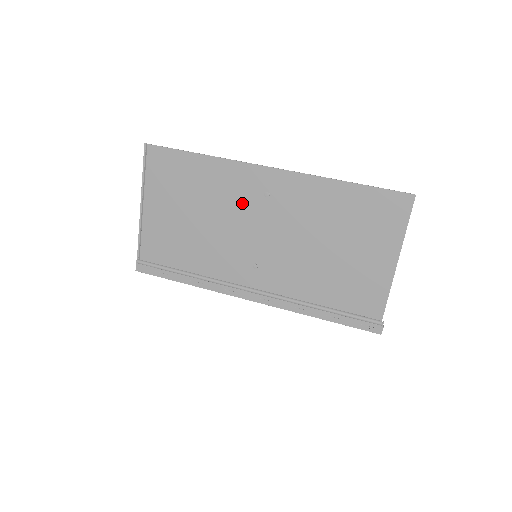
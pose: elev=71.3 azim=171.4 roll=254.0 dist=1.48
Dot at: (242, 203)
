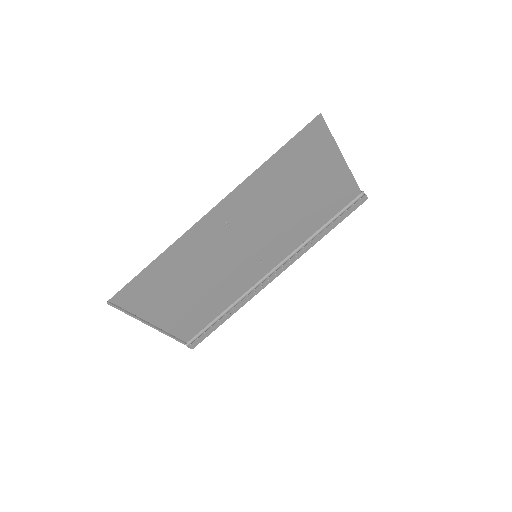
Dot at: (215, 247)
